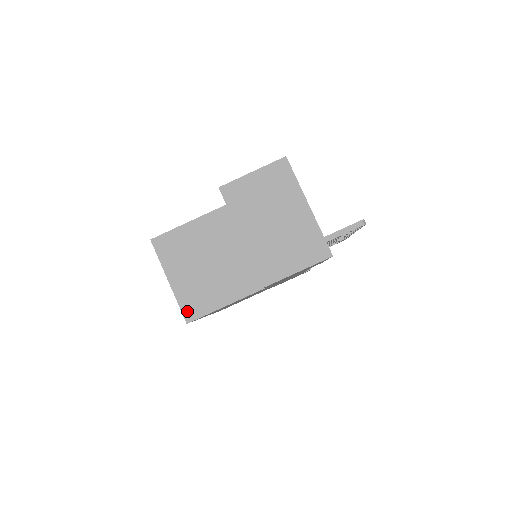
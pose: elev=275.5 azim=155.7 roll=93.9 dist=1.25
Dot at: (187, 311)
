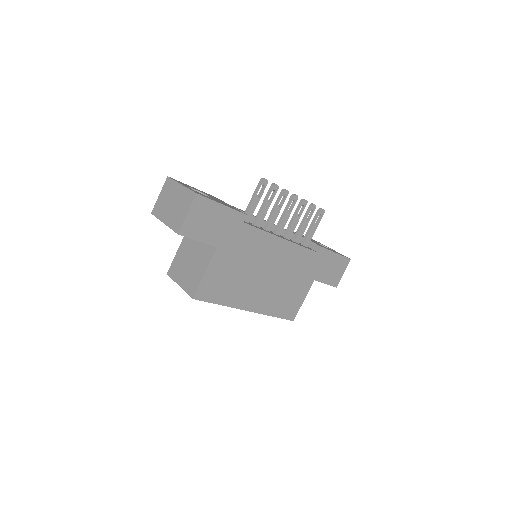
Dot at: (191, 292)
